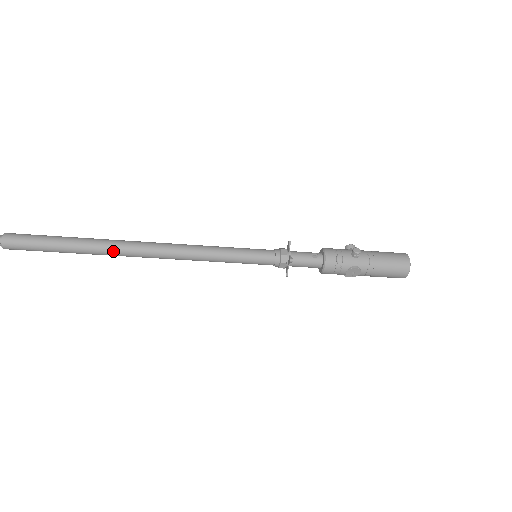
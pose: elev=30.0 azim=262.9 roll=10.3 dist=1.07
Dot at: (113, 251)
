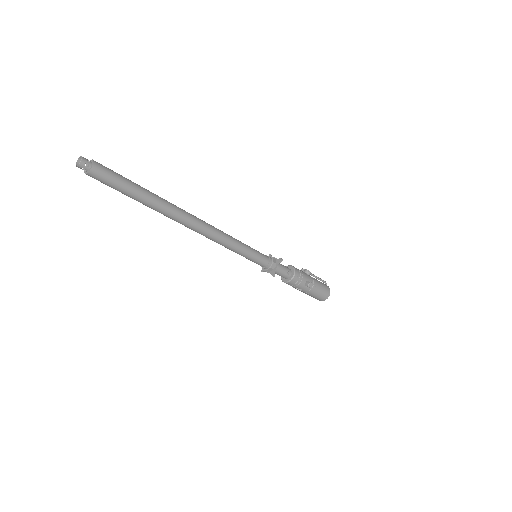
Dot at: (171, 218)
